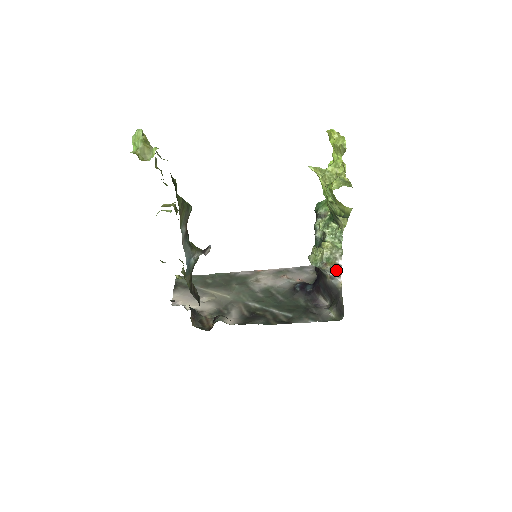
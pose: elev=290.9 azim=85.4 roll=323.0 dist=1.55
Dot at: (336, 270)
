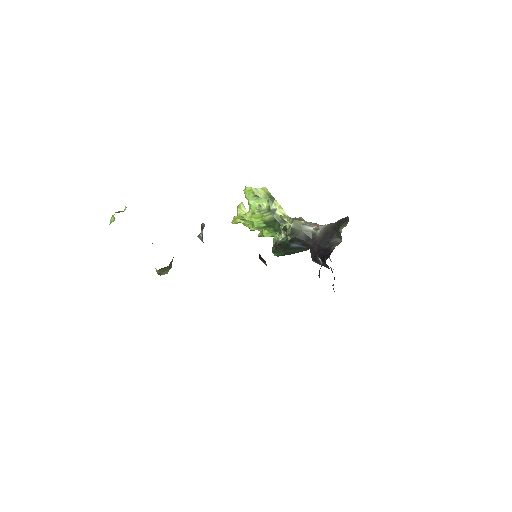
Dot at: (312, 224)
